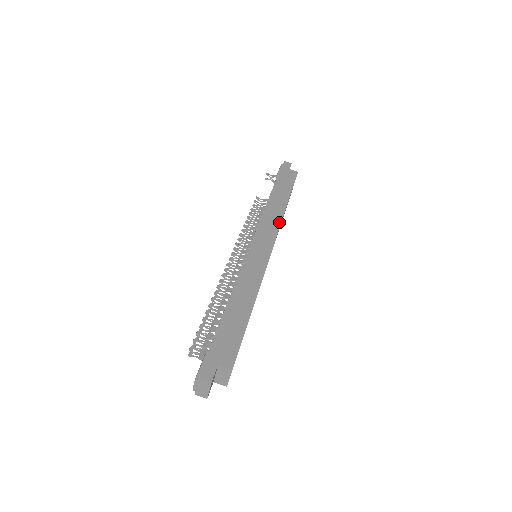
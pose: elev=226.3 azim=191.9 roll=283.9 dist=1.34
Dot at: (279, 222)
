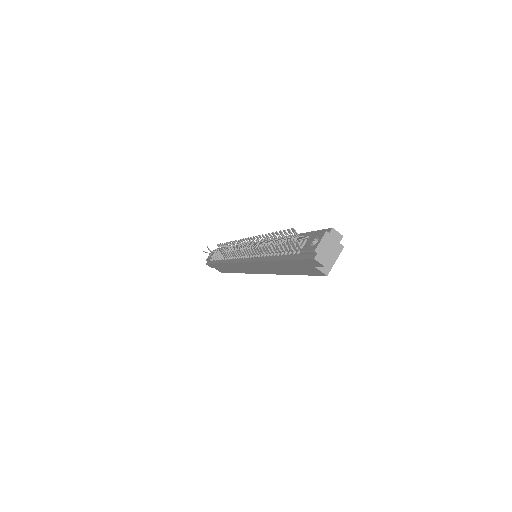
Dot at: occluded
